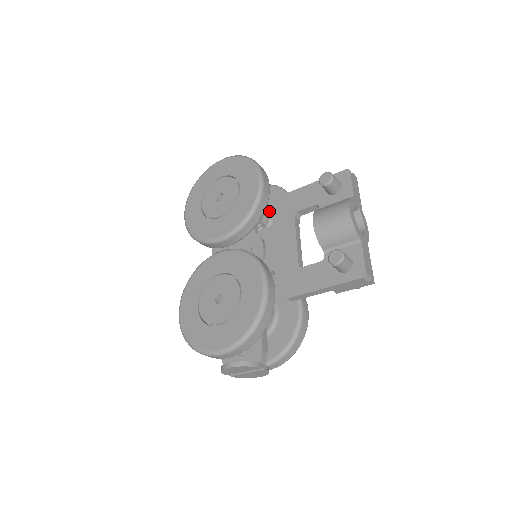
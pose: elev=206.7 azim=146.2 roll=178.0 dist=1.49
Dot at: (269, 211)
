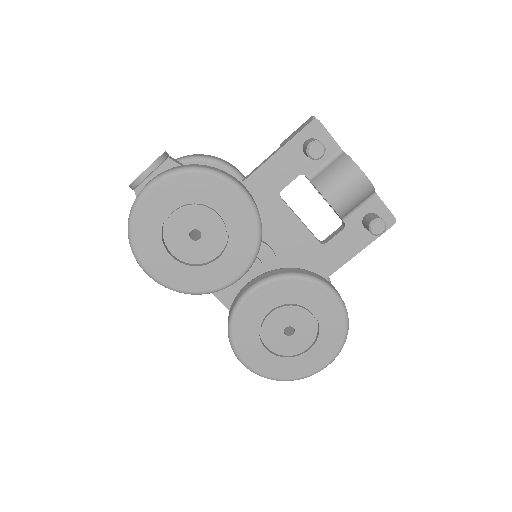
Dot at: occluded
